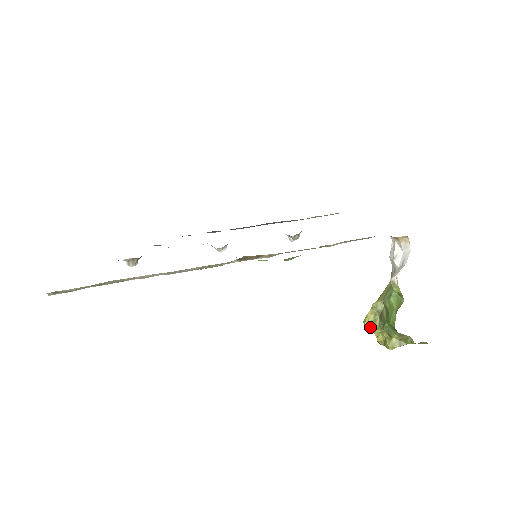
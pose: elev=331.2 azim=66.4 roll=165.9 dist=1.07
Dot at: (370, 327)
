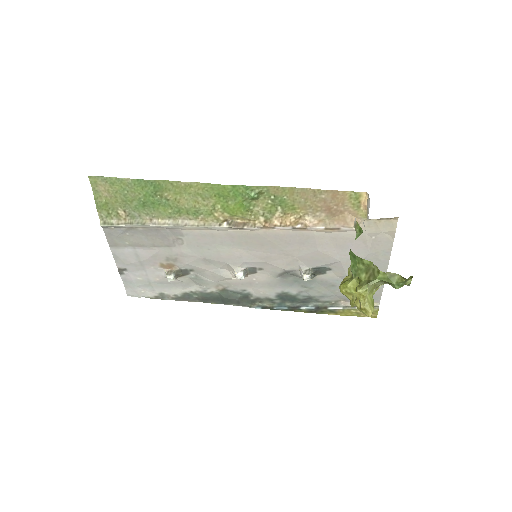
Dot at: (342, 283)
